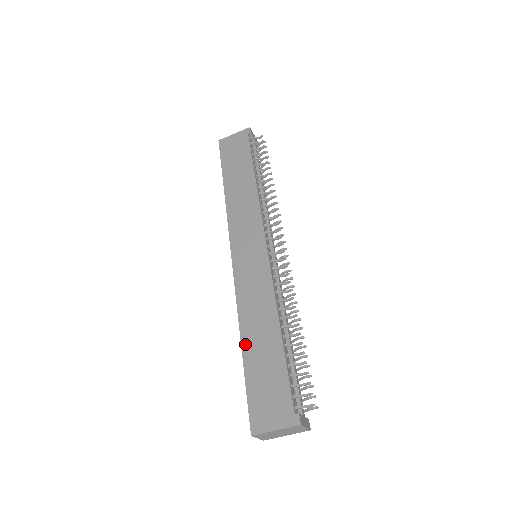
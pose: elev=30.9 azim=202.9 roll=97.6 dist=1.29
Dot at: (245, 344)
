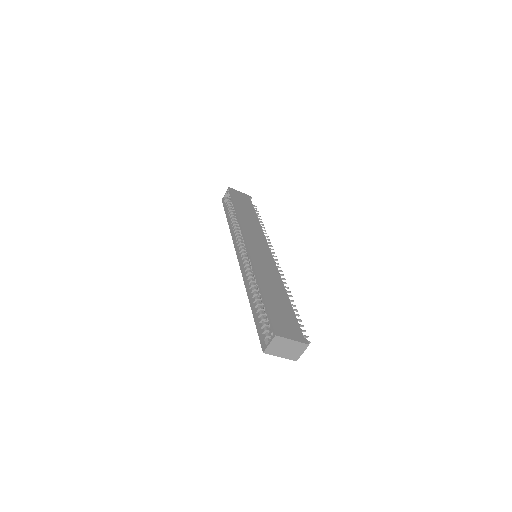
Dot at: (264, 289)
